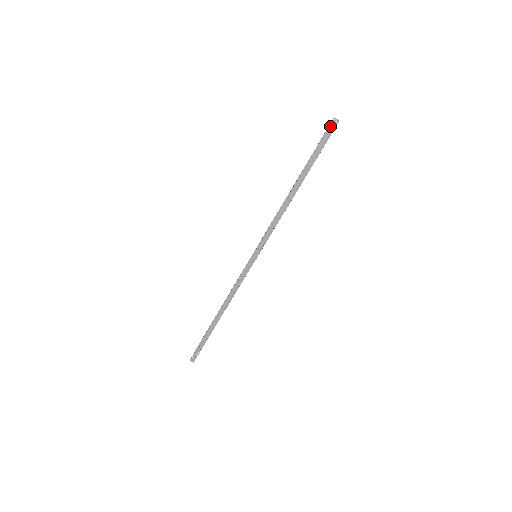
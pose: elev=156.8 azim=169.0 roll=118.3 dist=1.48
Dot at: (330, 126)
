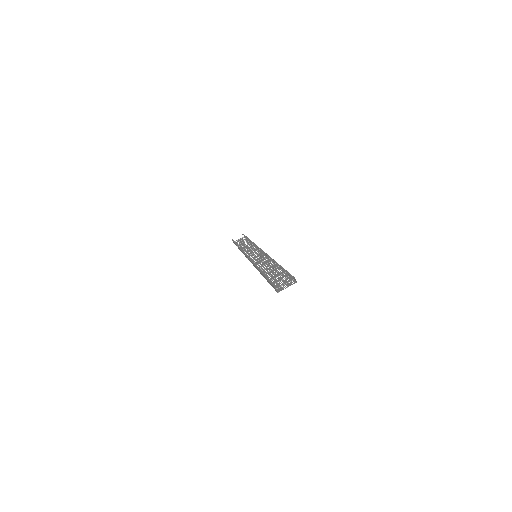
Dot at: (274, 287)
